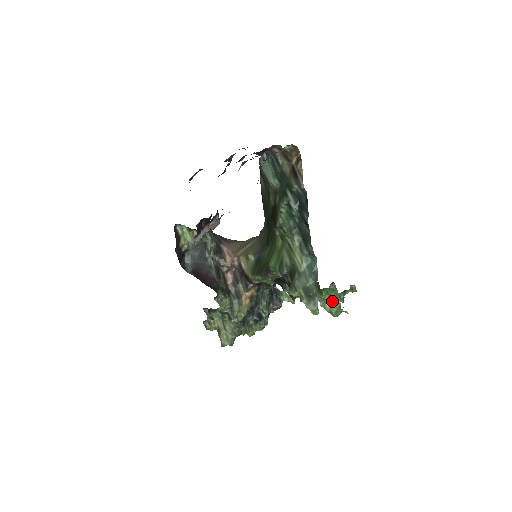
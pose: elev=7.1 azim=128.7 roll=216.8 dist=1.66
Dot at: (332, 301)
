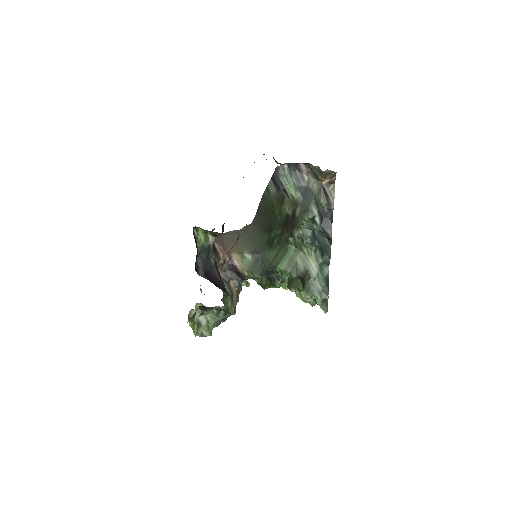
Dot at: occluded
